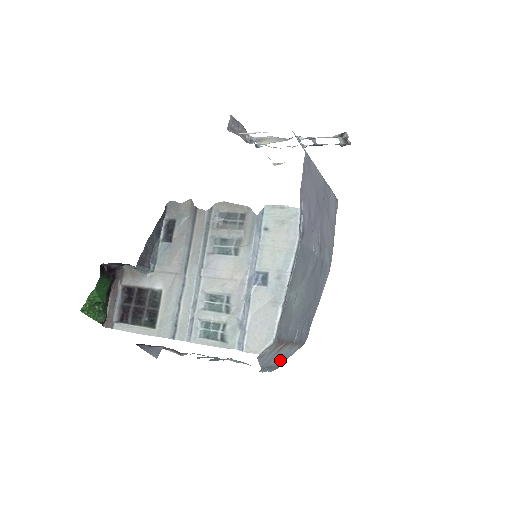
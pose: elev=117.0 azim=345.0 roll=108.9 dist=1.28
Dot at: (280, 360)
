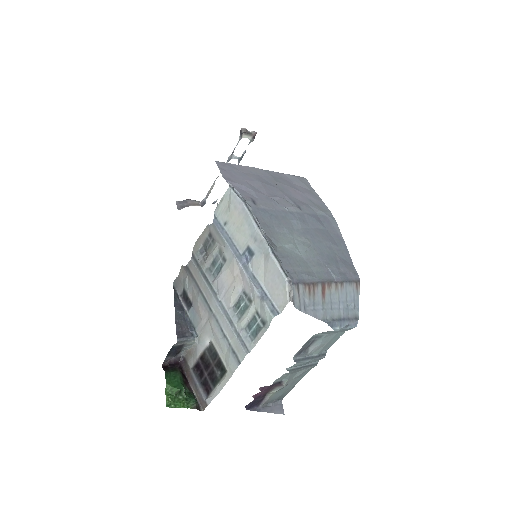
Dot at: (347, 308)
